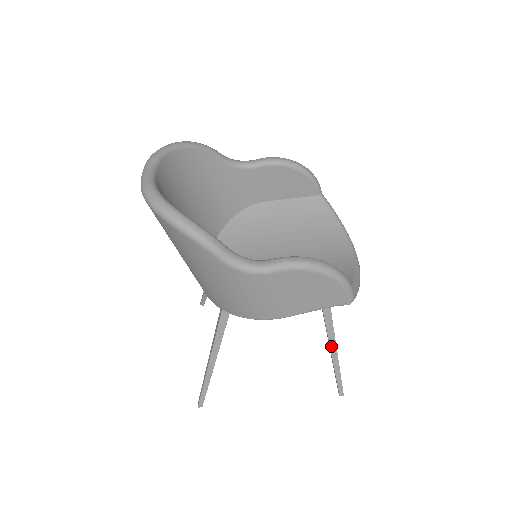
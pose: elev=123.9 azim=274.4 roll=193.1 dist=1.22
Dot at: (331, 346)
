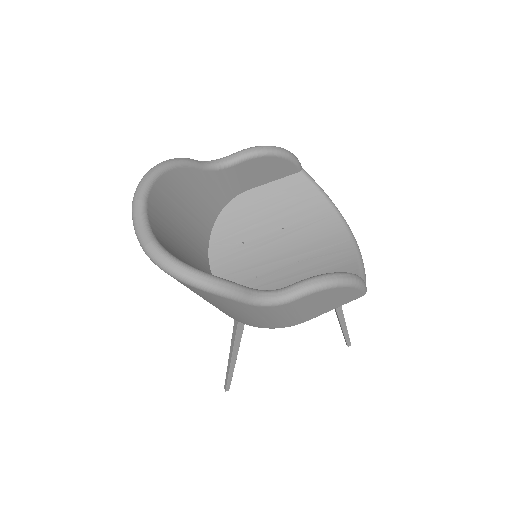
Dot at: (339, 316)
